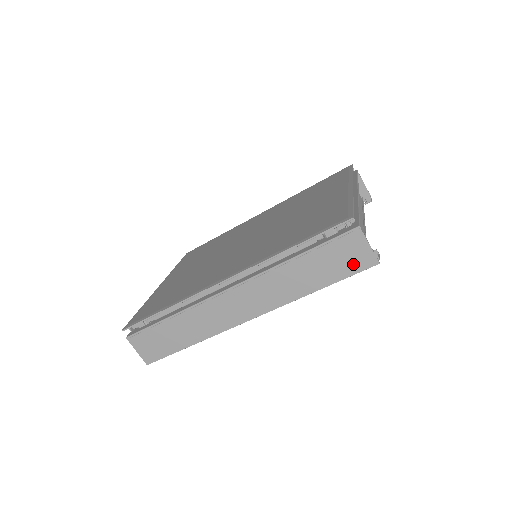
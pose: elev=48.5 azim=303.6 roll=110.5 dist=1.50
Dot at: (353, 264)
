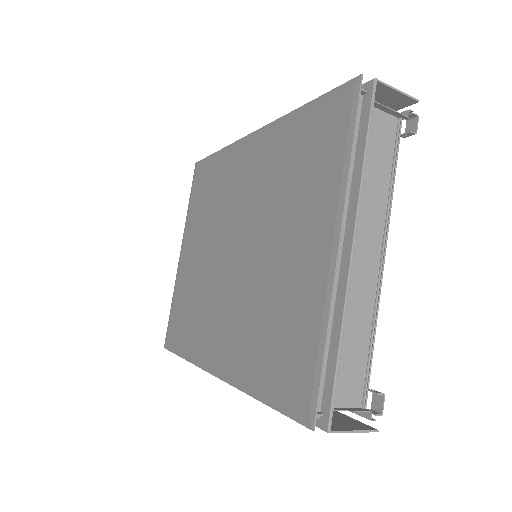
Dot at: (343, 421)
